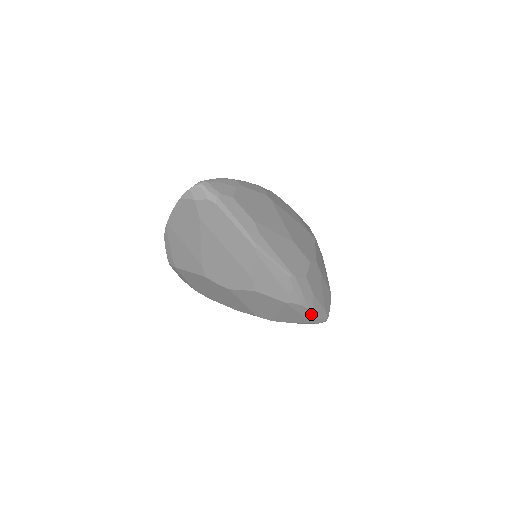
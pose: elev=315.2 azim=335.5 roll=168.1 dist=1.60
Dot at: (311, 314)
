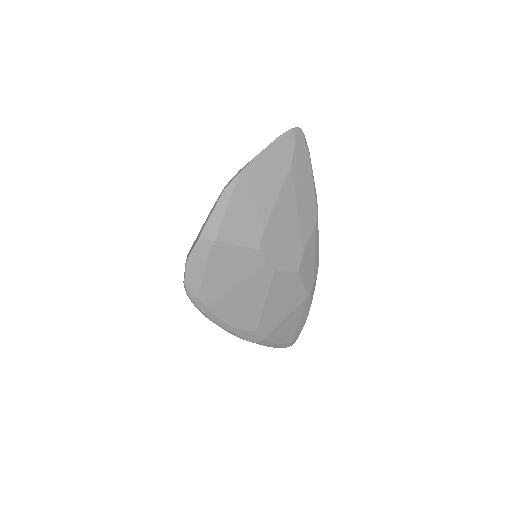
Dot at: (303, 323)
